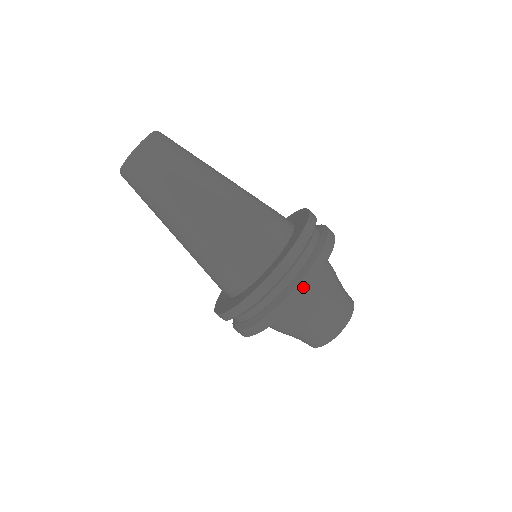
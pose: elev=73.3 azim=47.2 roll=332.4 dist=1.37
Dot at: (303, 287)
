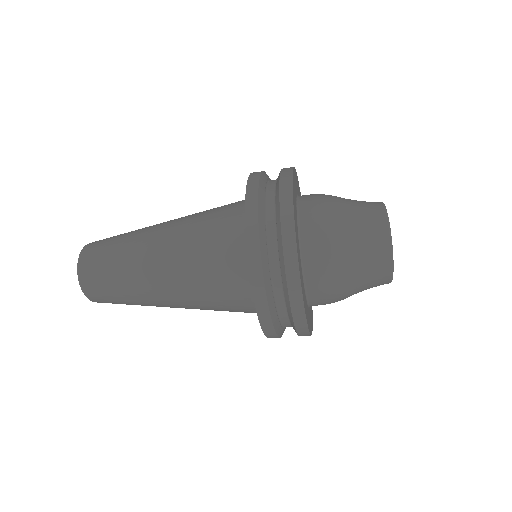
Dot at: (302, 330)
